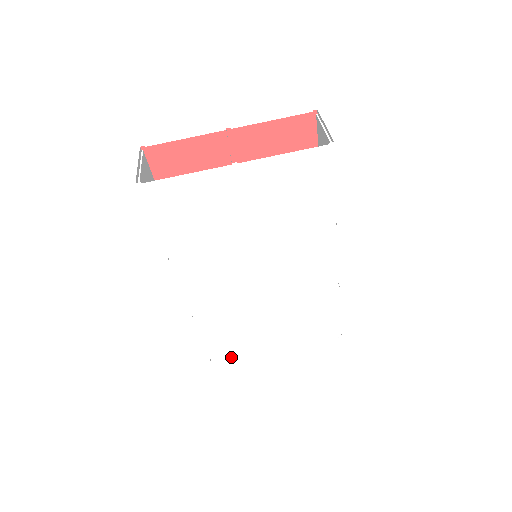
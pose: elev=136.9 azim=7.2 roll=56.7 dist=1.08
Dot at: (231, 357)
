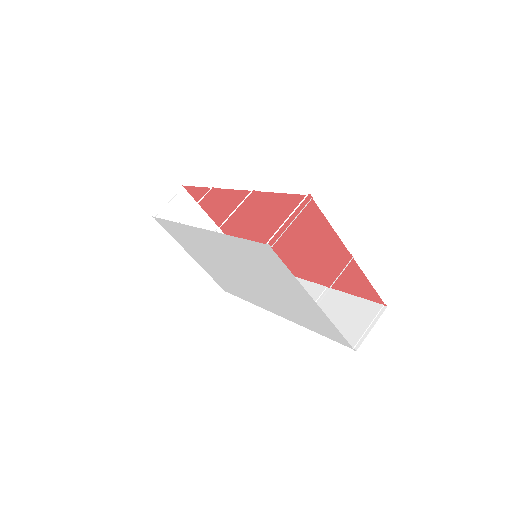
Dot at: (166, 229)
